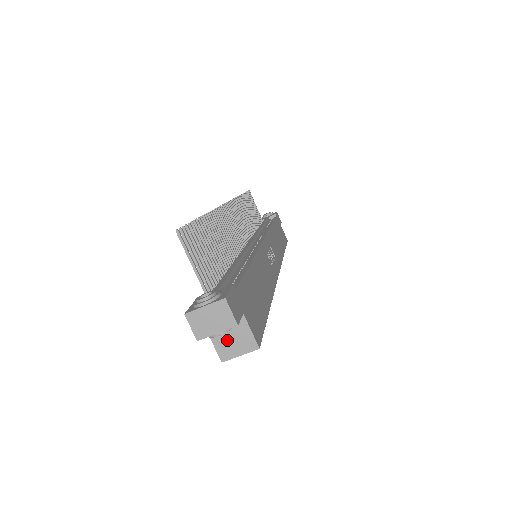
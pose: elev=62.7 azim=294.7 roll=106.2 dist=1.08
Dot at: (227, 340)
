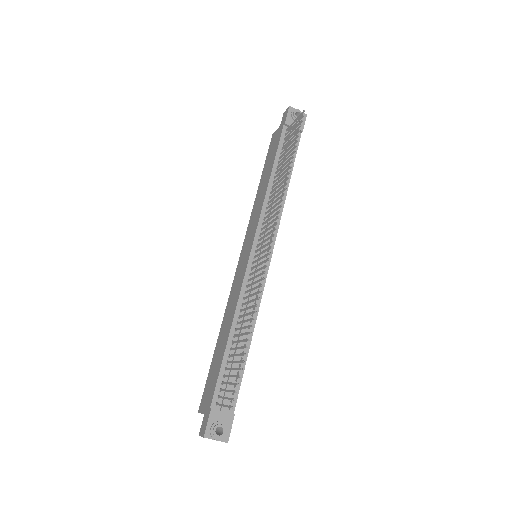
Dot at: occluded
